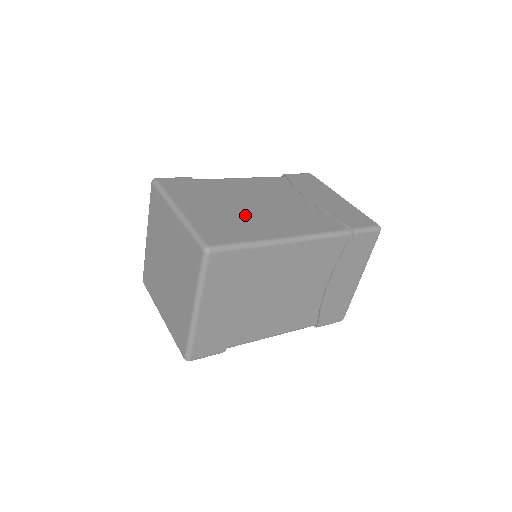
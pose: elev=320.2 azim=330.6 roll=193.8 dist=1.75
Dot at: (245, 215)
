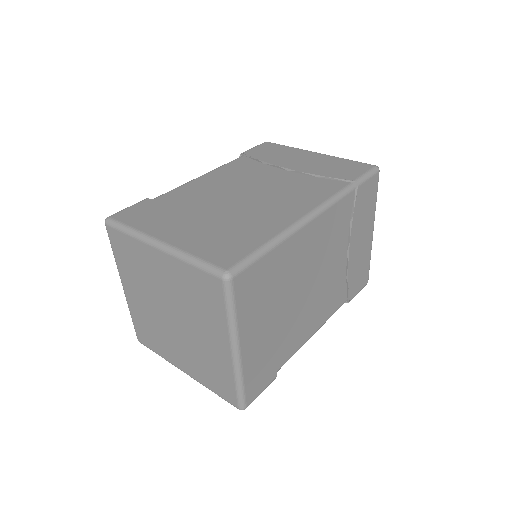
Dot at: (237, 215)
